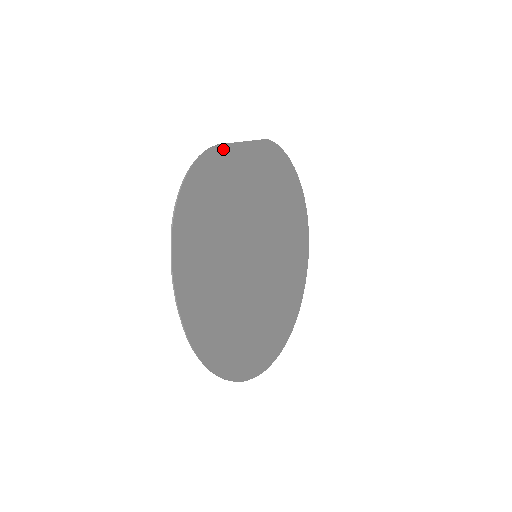
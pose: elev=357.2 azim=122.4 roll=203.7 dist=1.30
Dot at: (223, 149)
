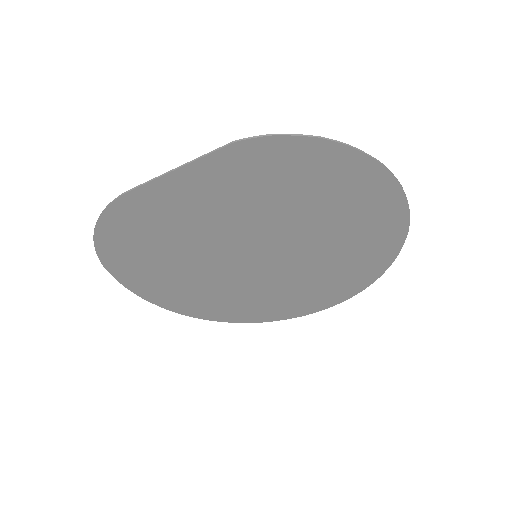
Dot at: (136, 194)
